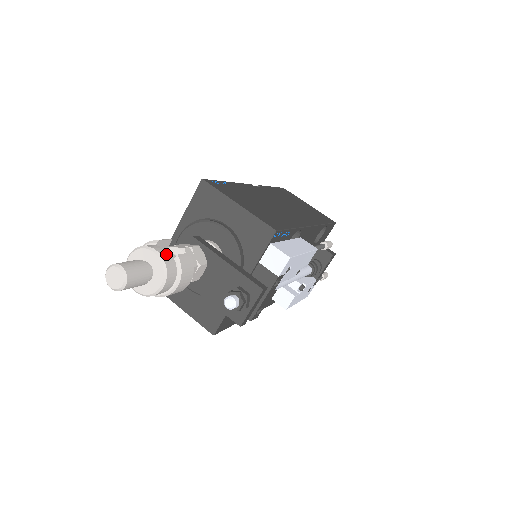
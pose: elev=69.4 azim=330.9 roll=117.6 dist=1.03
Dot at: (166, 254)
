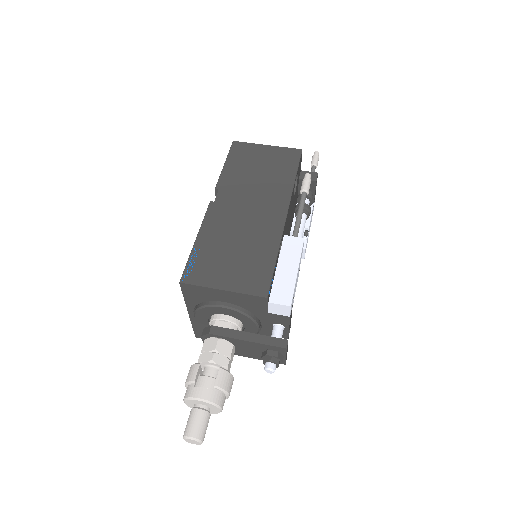
Dot at: (208, 393)
